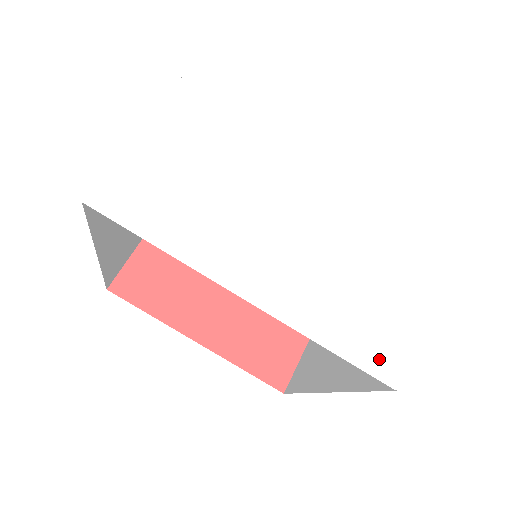
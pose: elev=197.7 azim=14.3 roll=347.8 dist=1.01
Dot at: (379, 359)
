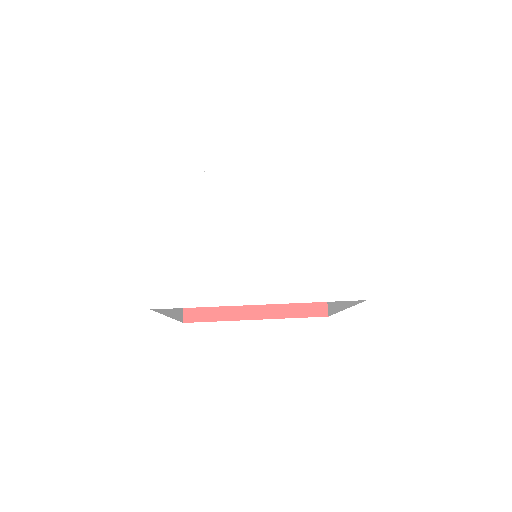
Dot at: (349, 289)
